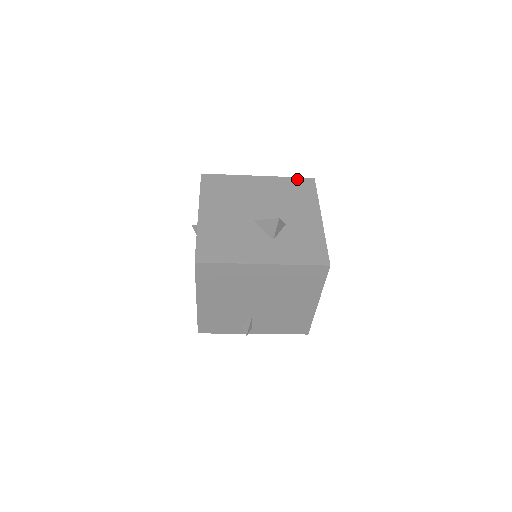
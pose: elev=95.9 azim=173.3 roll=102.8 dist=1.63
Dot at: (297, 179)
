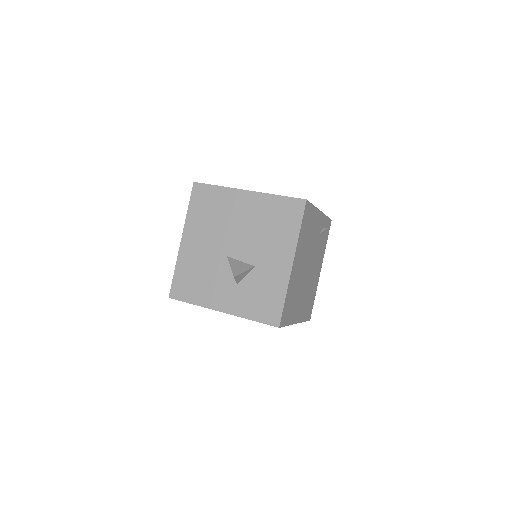
Dot at: (286, 200)
